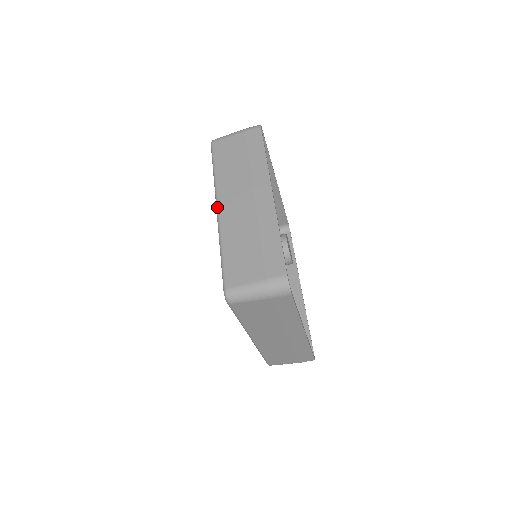
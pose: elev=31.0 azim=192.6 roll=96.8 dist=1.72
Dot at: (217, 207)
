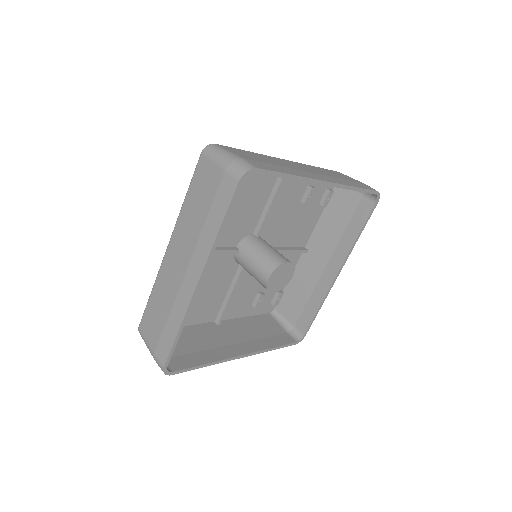
Dot at: (167, 246)
